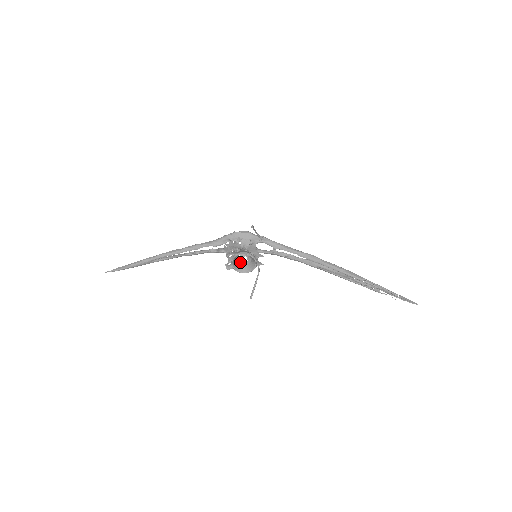
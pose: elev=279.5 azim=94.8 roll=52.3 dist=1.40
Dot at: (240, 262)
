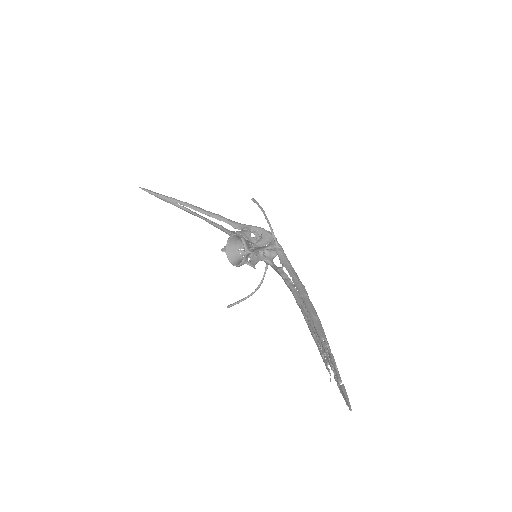
Dot at: (240, 254)
